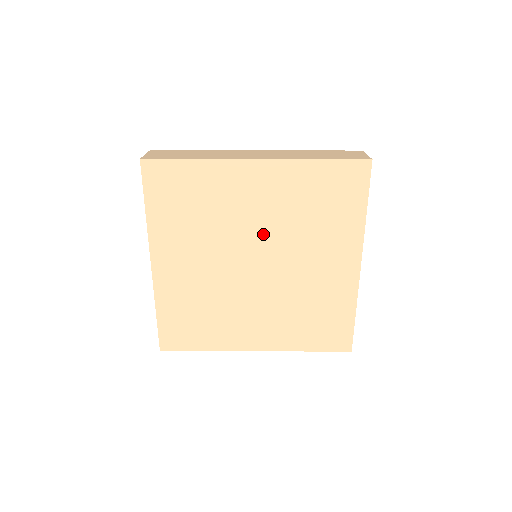
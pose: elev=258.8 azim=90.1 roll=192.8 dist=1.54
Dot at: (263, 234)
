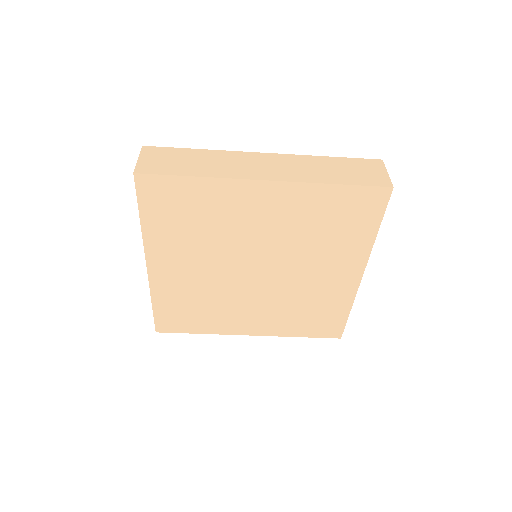
Dot at: (266, 247)
